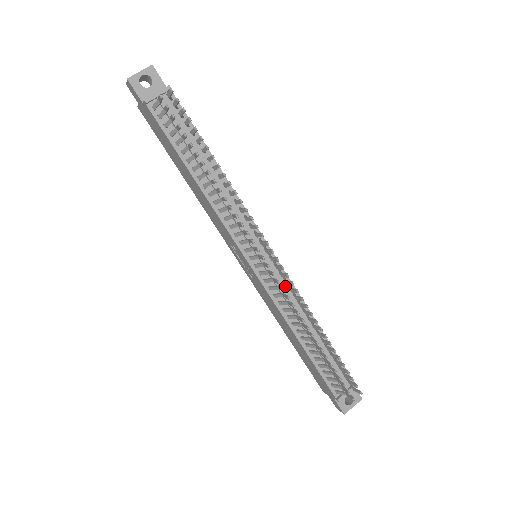
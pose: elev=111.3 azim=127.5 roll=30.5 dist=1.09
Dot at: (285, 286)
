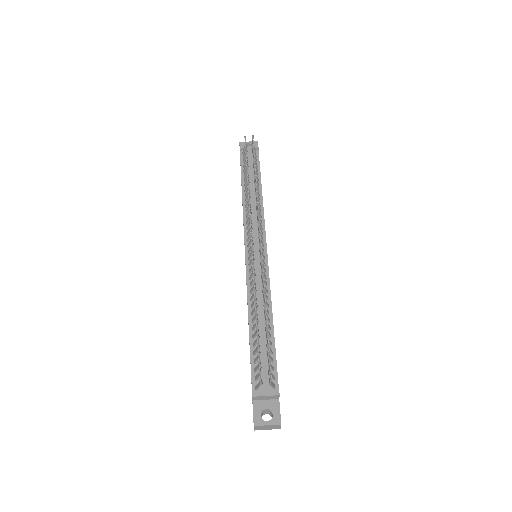
Dot at: occluded
